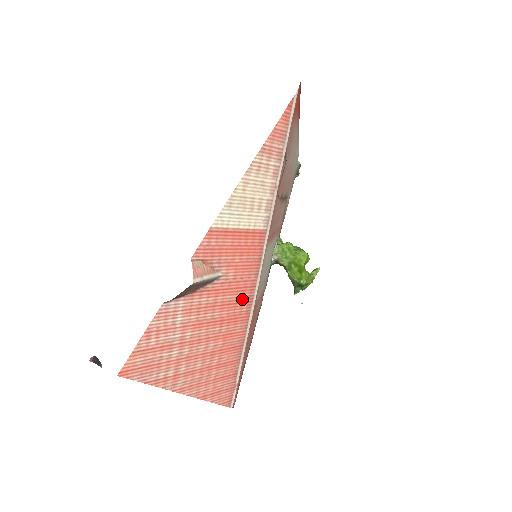
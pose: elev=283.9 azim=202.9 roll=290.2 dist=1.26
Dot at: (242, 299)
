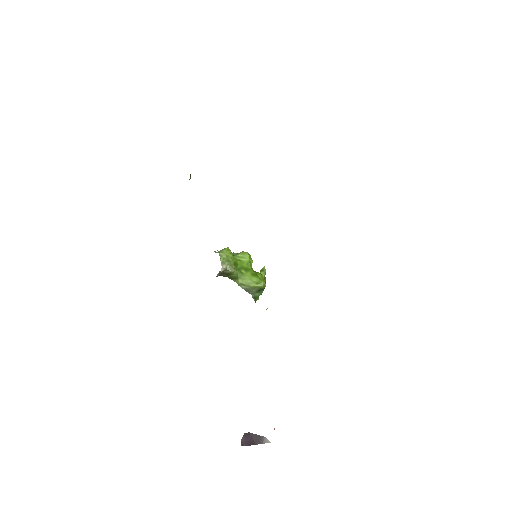
Dot at: occluded
